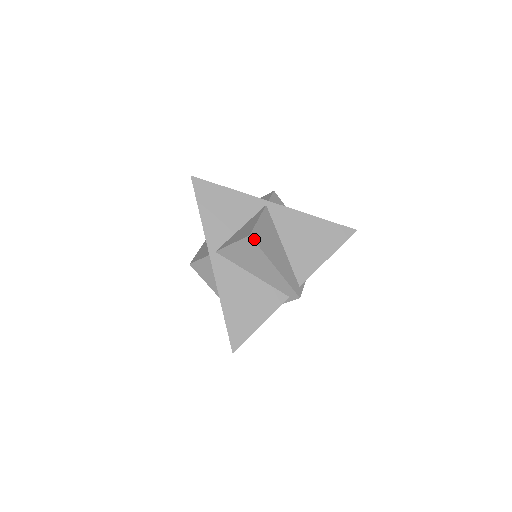
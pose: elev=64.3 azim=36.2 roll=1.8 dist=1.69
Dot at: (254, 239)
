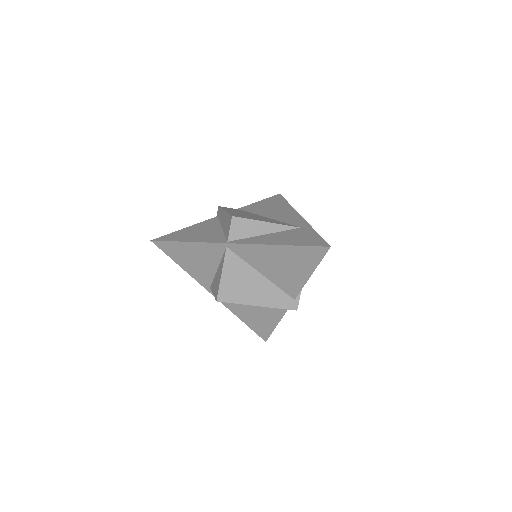
Dot at: (223, 300)
